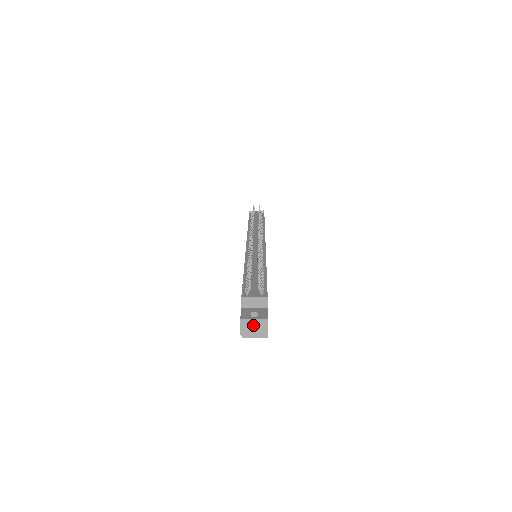
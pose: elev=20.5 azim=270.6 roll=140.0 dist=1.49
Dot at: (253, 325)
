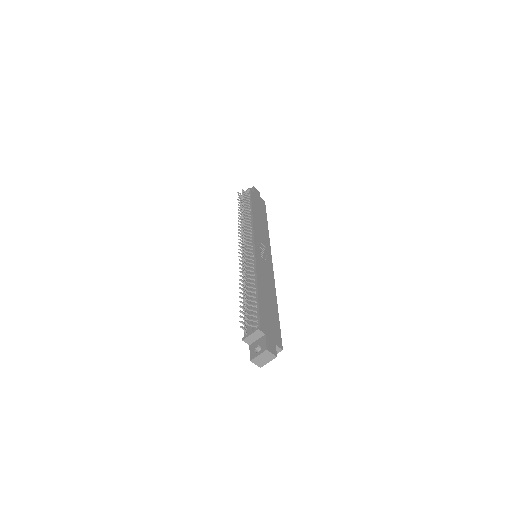
Dot at: (261, 358)
